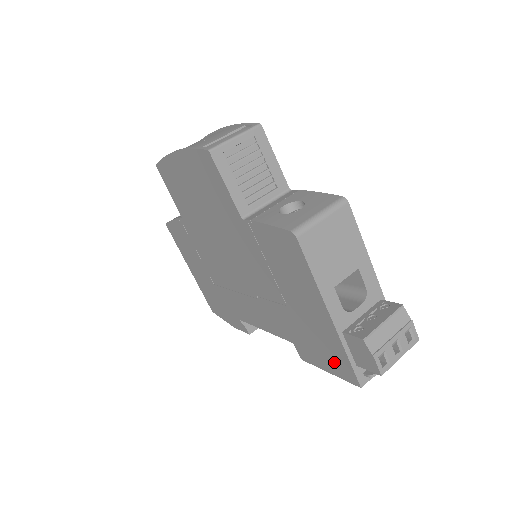
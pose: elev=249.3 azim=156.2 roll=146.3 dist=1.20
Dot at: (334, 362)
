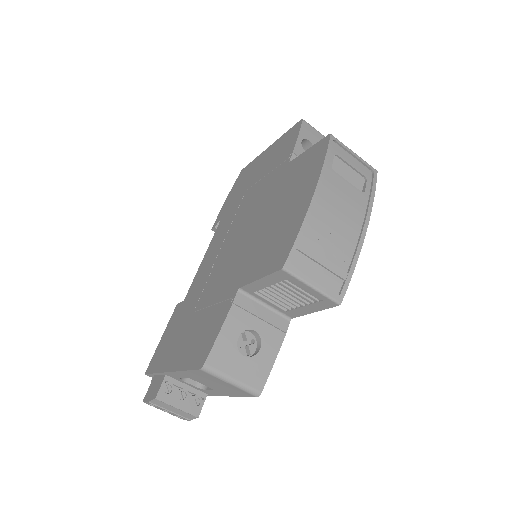
Dot at: (160, 351)
